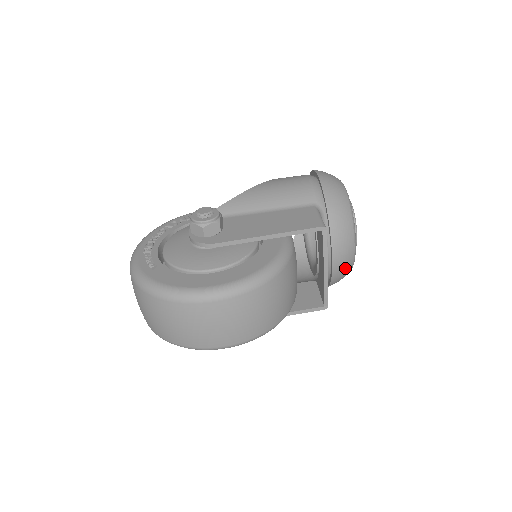
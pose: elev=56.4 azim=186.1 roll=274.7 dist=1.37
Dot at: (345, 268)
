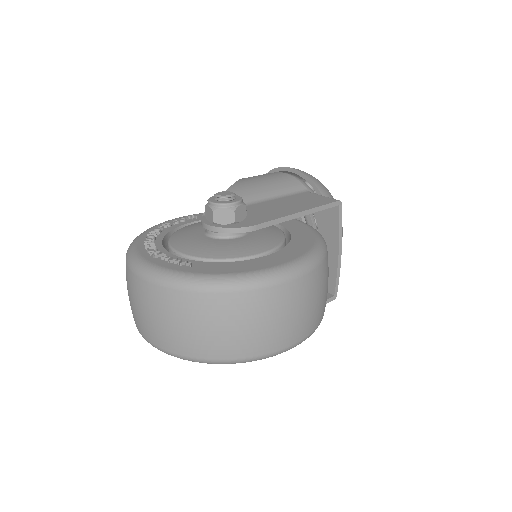
Dot at: occluded
